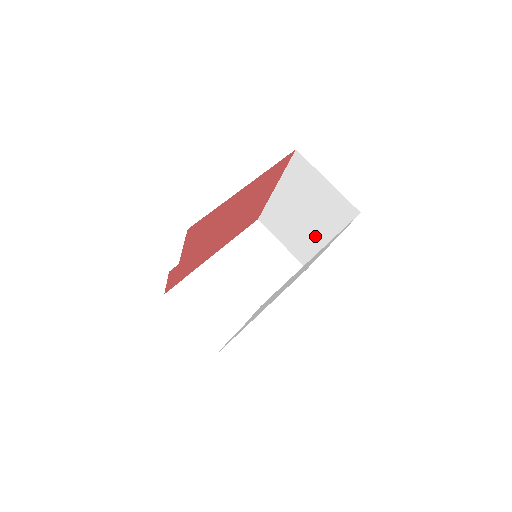
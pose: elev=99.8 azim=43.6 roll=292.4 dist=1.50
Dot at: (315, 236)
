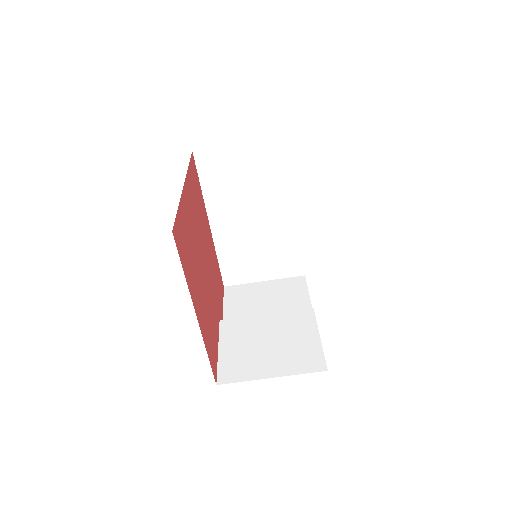
Dot at: occluded
